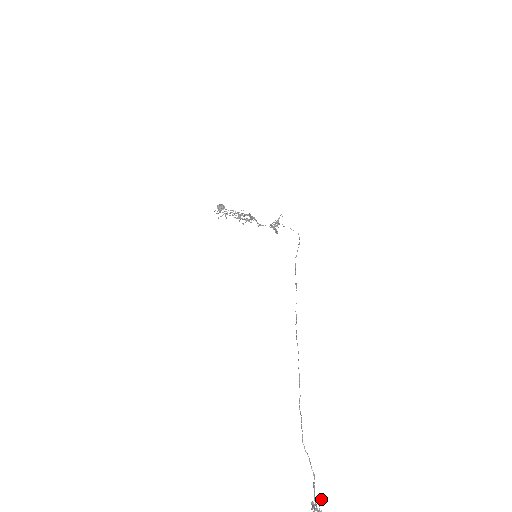
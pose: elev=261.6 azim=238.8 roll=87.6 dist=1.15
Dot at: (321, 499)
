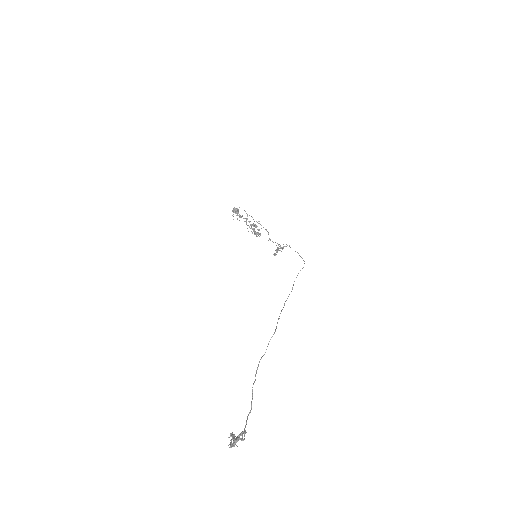
Dot at: (242, 433)
